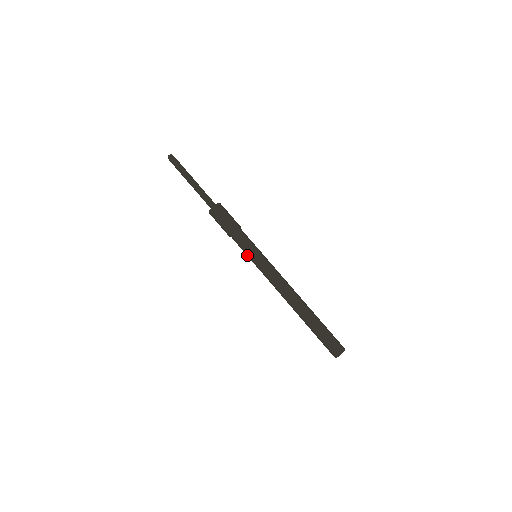
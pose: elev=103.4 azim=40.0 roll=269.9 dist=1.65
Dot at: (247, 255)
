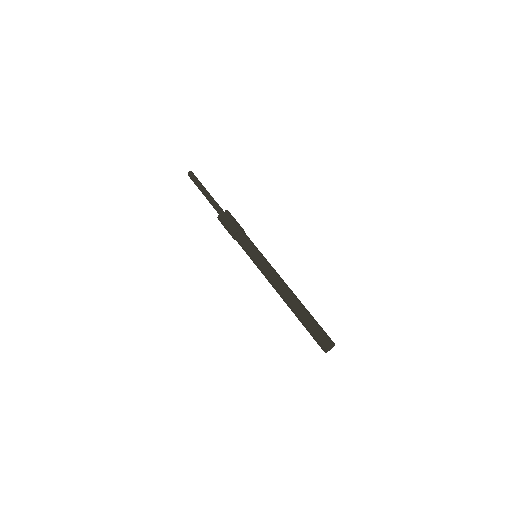
Dot at: (248, 253)
